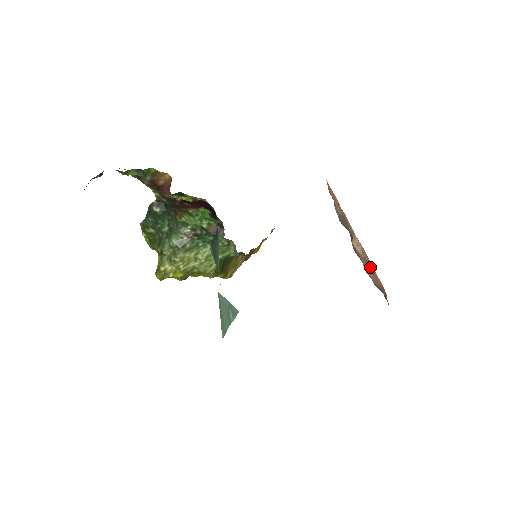
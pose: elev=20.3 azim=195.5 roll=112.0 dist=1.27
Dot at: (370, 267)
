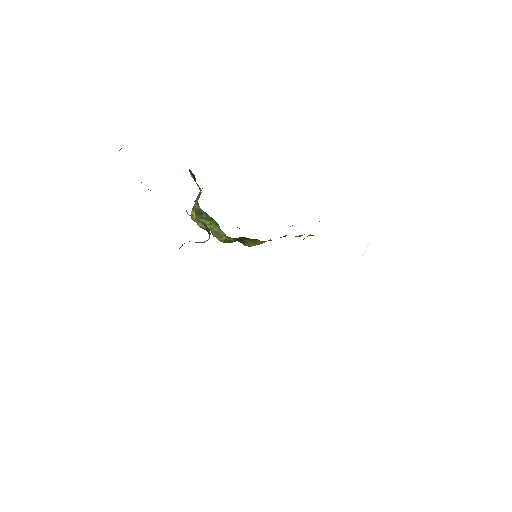
Dot at: occluded
